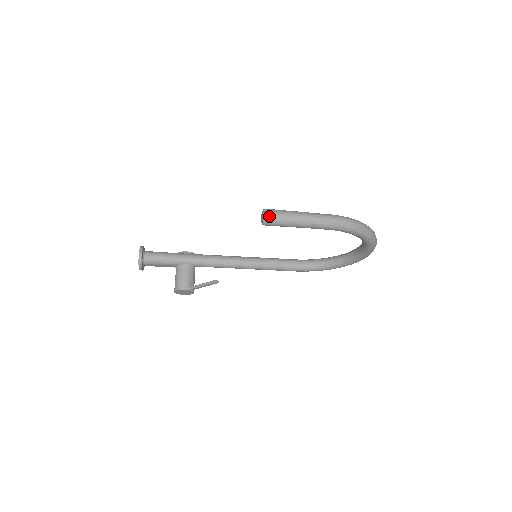
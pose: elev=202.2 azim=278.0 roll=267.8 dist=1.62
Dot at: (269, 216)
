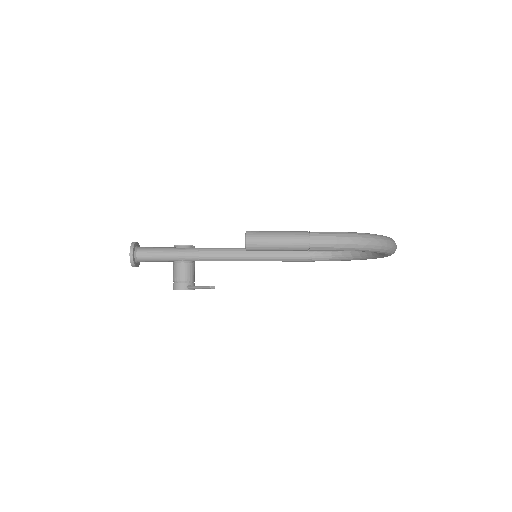
Dot at: (252, 243)
